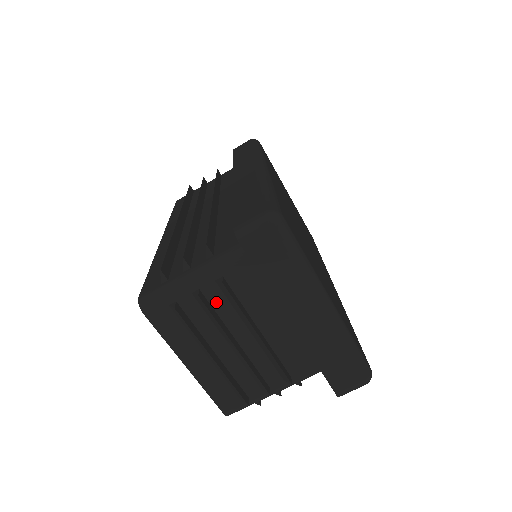
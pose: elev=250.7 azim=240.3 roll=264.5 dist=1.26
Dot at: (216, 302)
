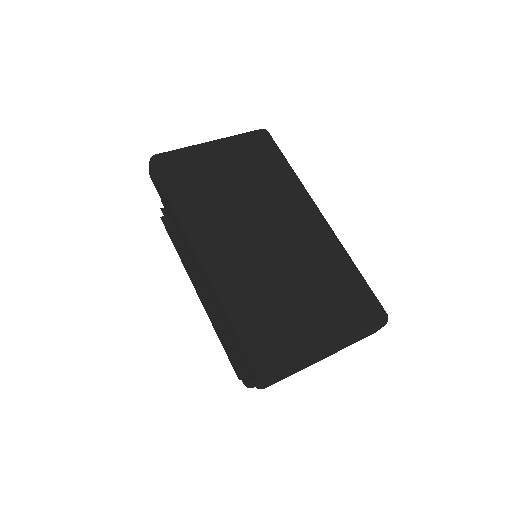
Dot at: occluded
